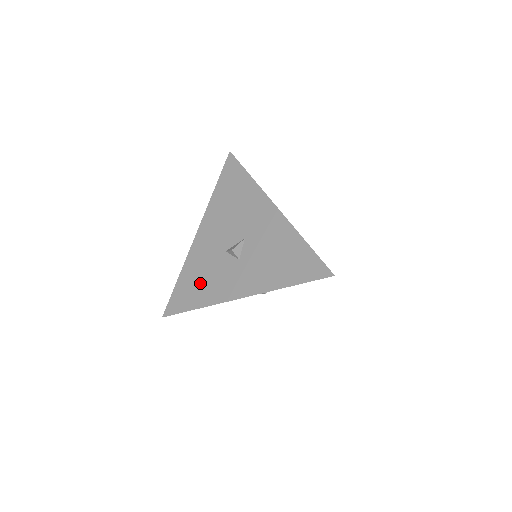
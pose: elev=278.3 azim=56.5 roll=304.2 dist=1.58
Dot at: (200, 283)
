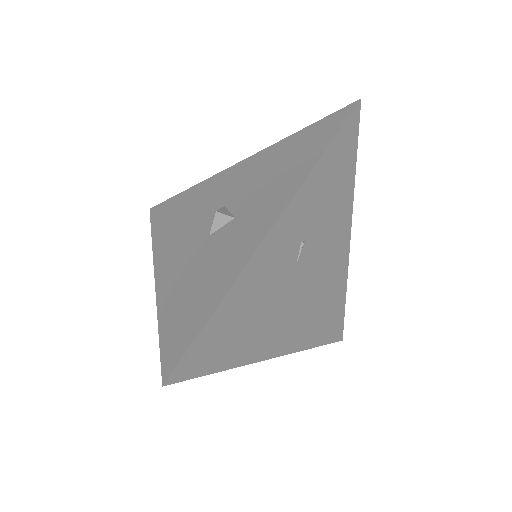
Dot at: (198, 287)
